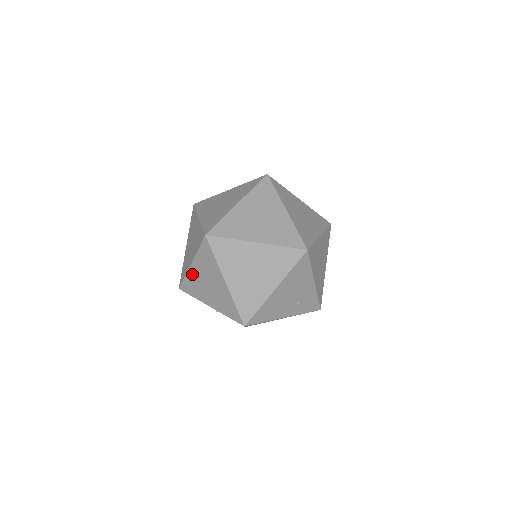
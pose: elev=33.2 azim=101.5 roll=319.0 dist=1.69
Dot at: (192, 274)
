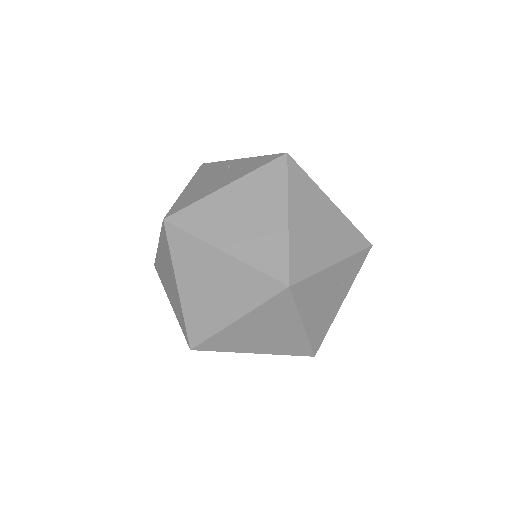
Dot at: occluded
